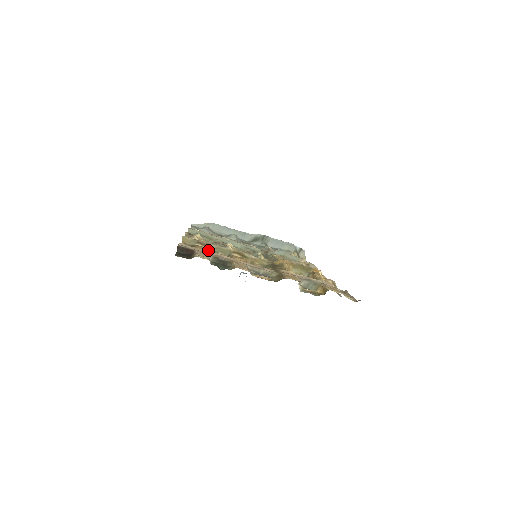
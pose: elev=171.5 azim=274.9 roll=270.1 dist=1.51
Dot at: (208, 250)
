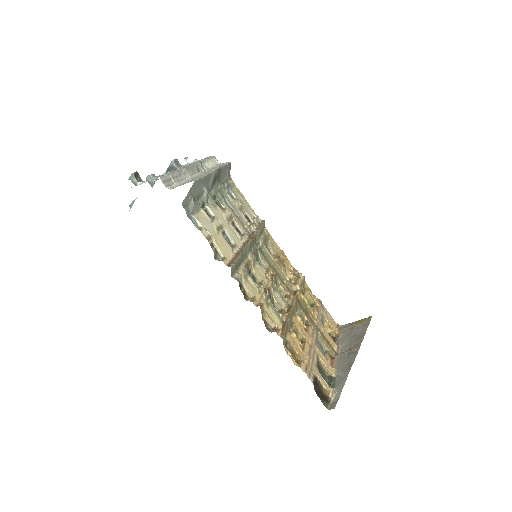
Dot at: occluded
